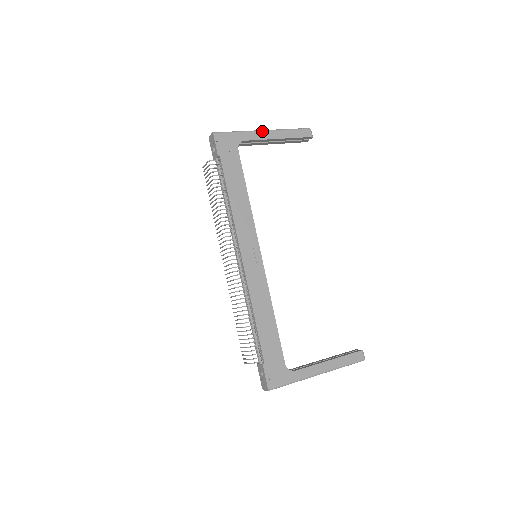
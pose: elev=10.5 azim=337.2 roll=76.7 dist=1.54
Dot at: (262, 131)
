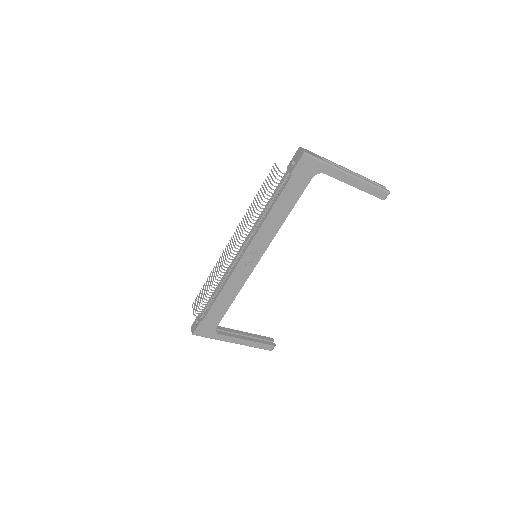
Dot at: (347, 174)
